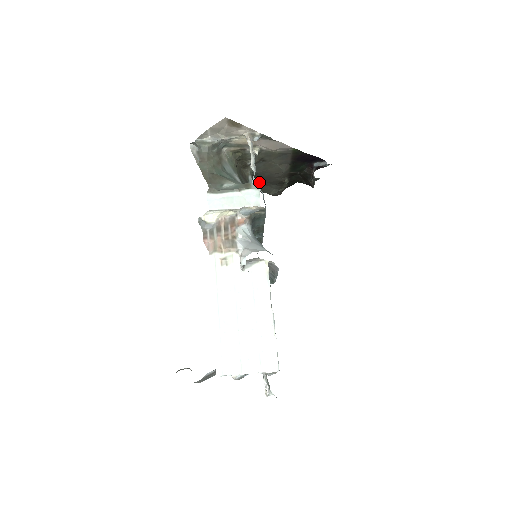
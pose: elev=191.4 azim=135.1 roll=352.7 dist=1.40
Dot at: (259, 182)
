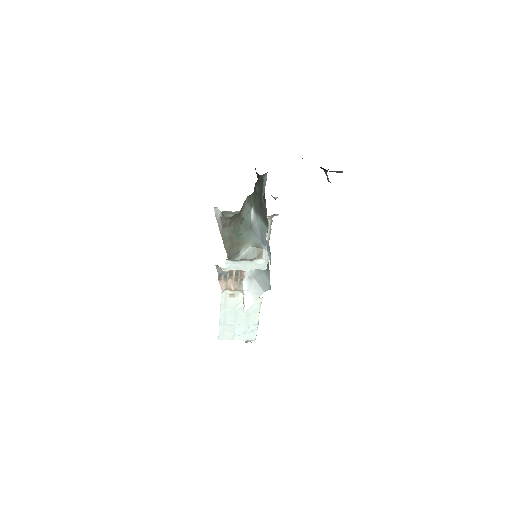
Dot at: occluded
